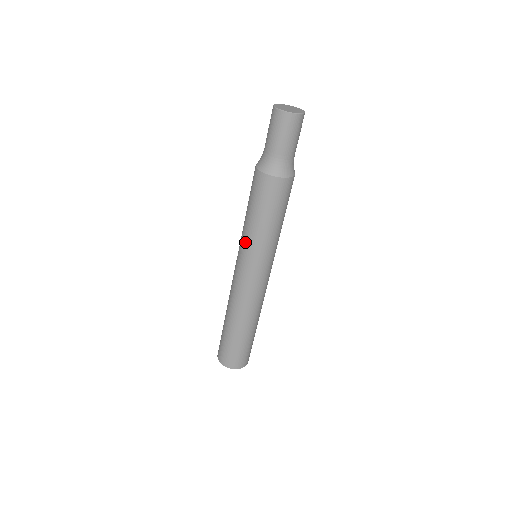
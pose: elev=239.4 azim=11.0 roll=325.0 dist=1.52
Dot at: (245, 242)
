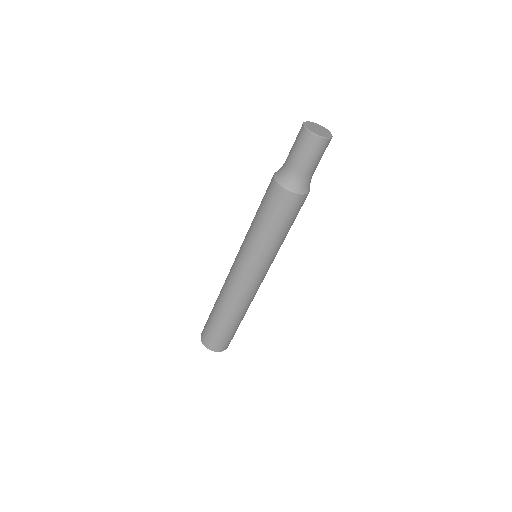
Dot at: (262, 253)
